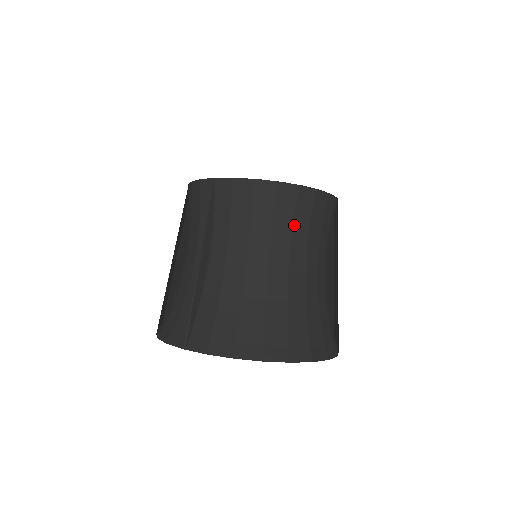
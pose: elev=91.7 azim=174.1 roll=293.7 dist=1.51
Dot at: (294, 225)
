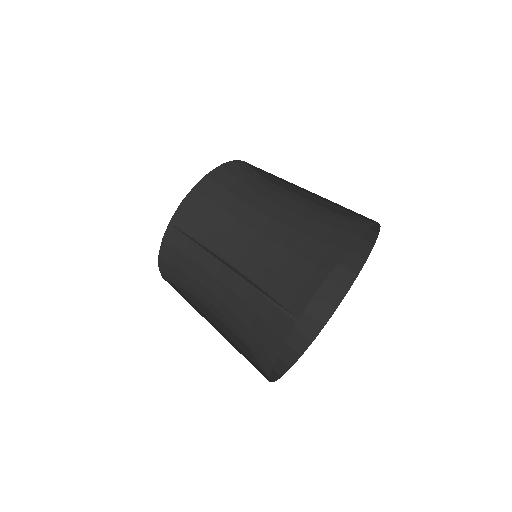
Dot at: (249, 186)
